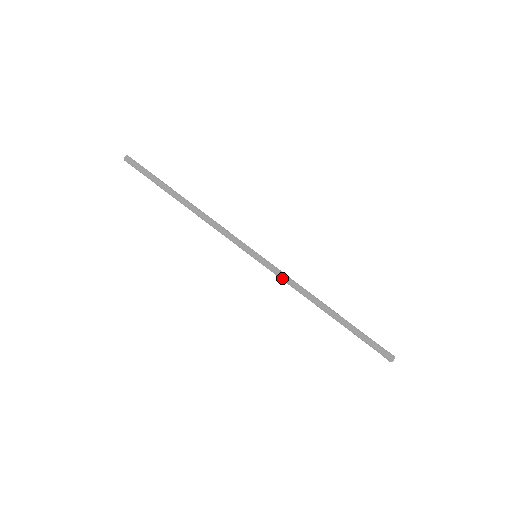
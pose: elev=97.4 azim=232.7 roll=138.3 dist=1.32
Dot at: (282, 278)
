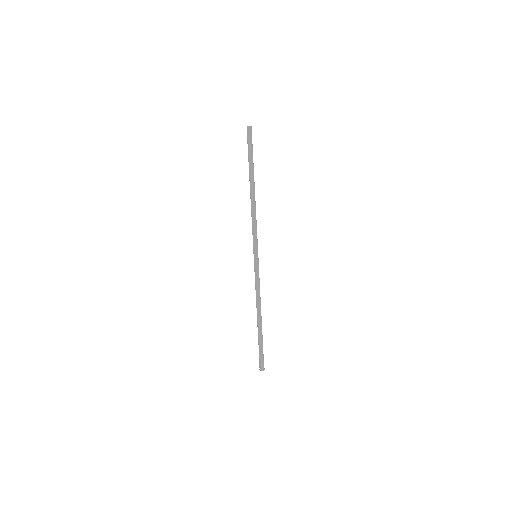
Dot at: (255, 281)
